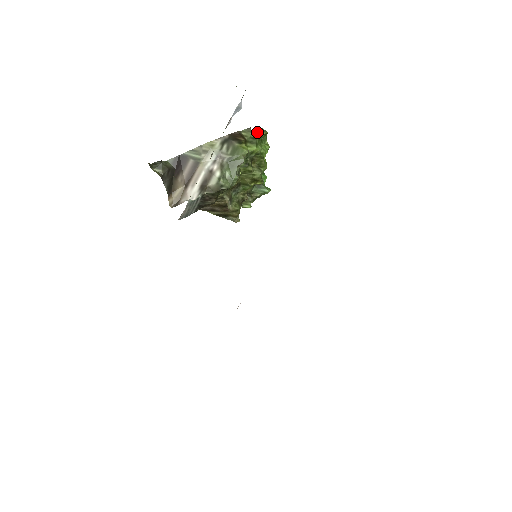
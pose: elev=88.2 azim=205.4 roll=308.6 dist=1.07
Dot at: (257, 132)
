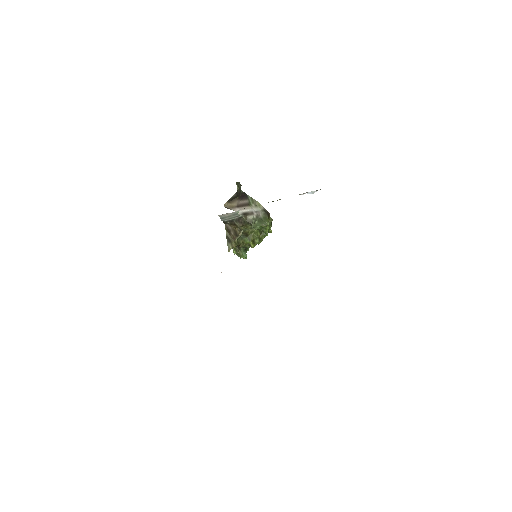
Dot at: occluded
